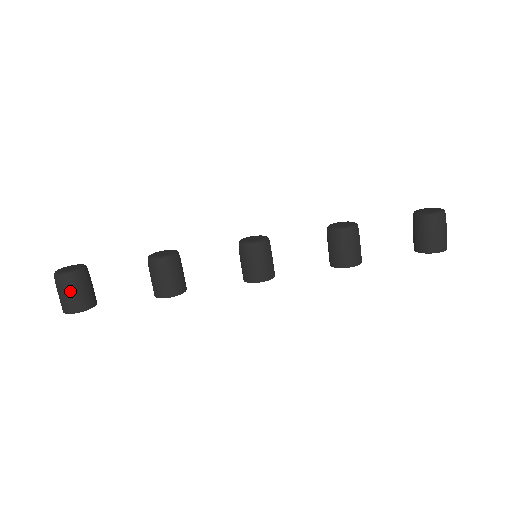
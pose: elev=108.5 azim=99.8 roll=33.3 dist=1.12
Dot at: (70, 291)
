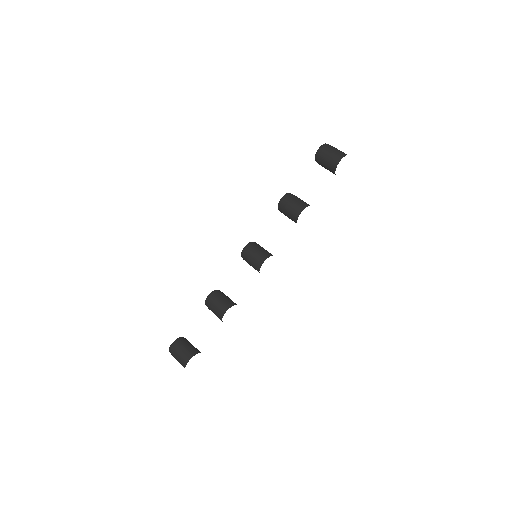
Dot at: (179, 351)
